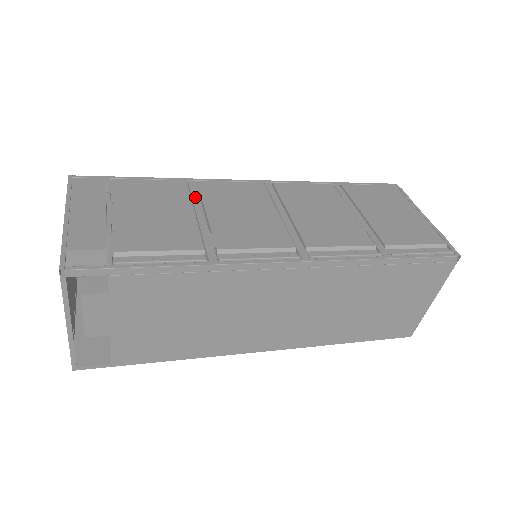
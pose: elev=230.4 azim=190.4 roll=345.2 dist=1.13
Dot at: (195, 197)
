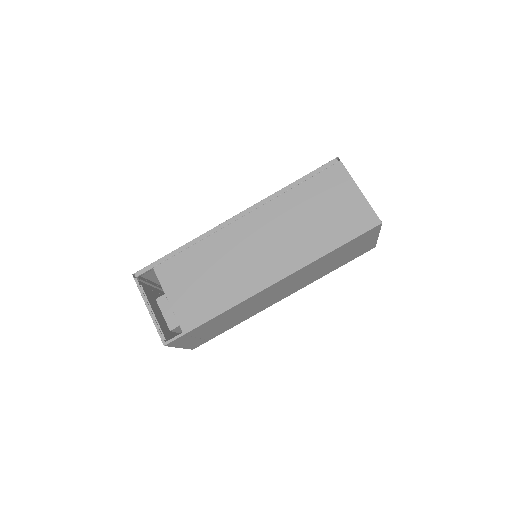
Dot at: occluded
